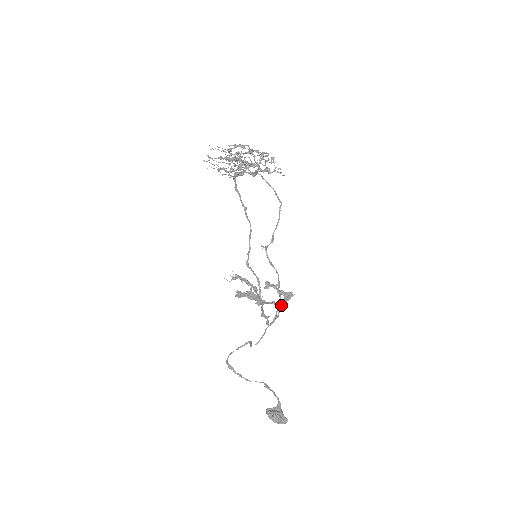
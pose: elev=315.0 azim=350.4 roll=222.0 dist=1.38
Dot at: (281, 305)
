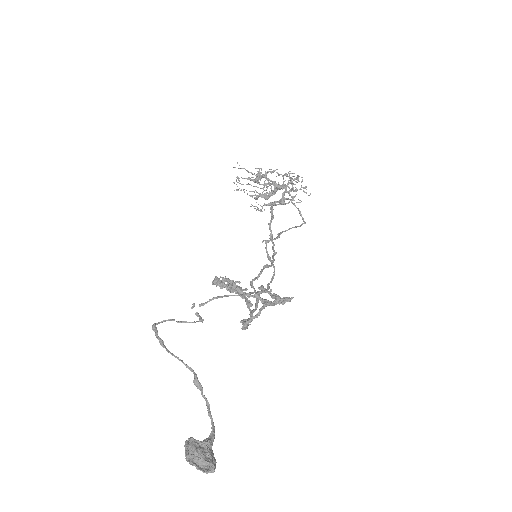
Dot at: (267, 302)
